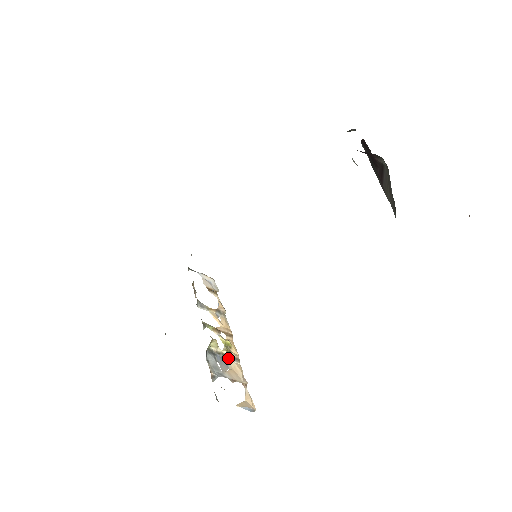
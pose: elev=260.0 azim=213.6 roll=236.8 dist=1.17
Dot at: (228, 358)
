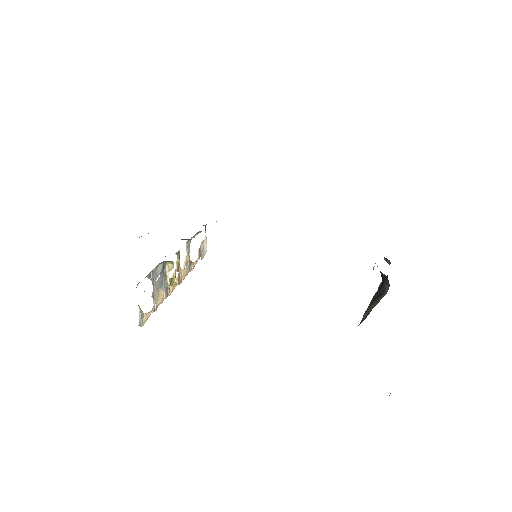
Dot at: (165, 286)
